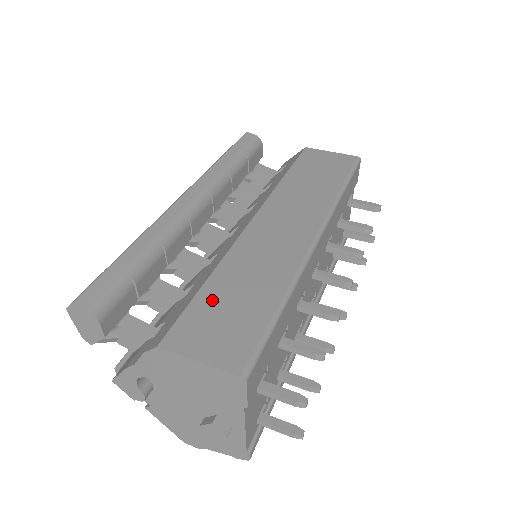
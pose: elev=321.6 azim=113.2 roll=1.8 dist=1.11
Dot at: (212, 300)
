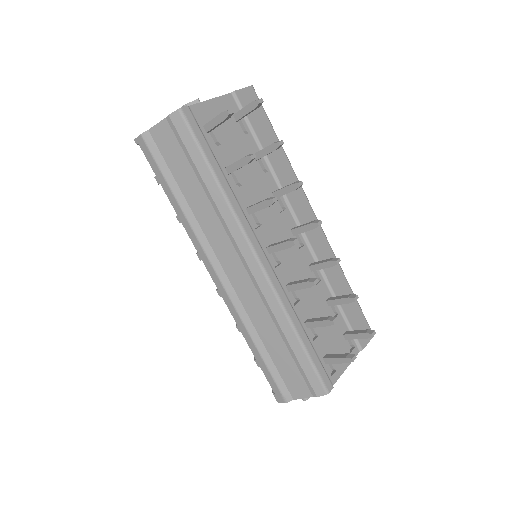
Dot at: occluded
